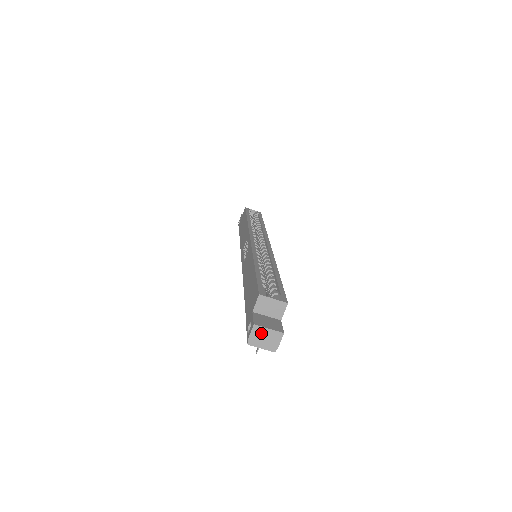
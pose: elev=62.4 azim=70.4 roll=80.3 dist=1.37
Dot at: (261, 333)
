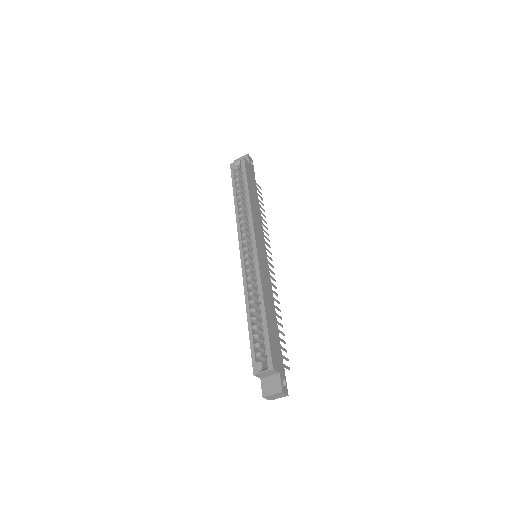
Dot at: (271, 397)
